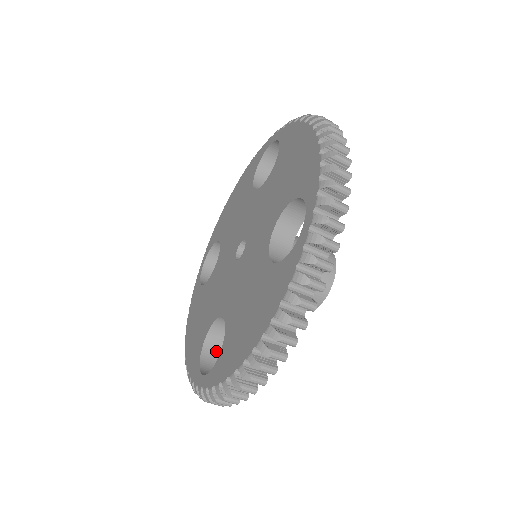
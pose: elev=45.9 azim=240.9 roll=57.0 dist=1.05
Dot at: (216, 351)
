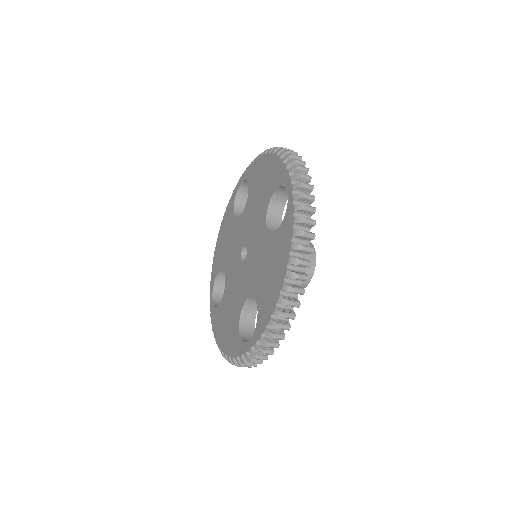
Dot at: occluded
